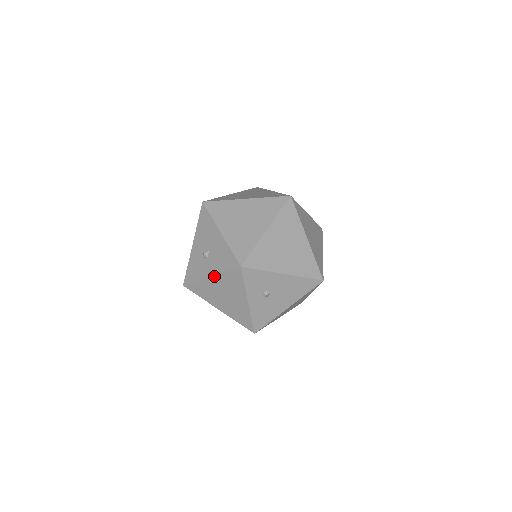
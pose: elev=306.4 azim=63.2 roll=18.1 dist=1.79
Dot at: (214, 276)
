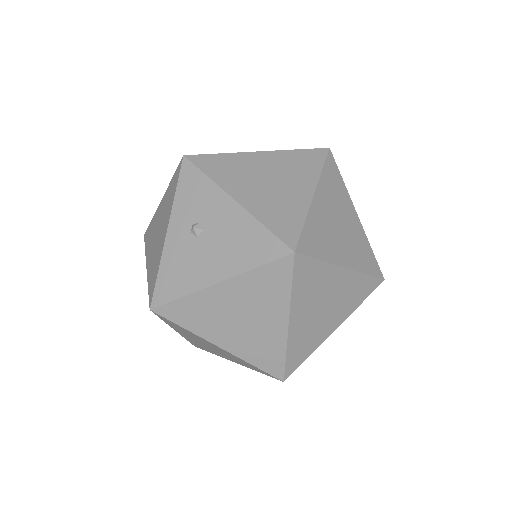
Dot at: (164, 196)
